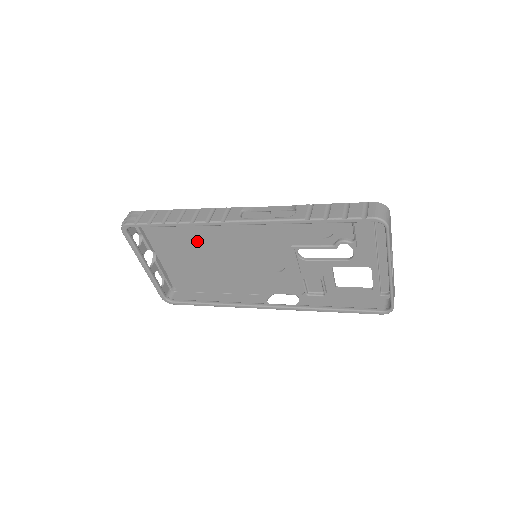
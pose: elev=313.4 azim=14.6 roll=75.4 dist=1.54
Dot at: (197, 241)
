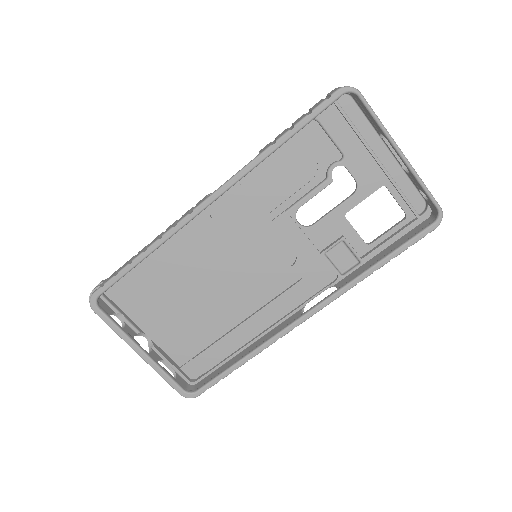
Dot at: (185, 284)
